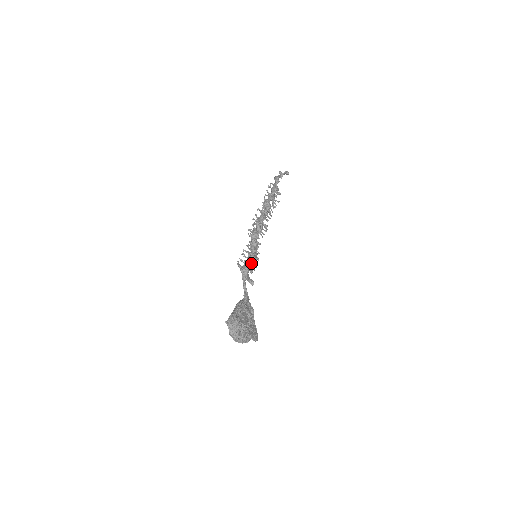
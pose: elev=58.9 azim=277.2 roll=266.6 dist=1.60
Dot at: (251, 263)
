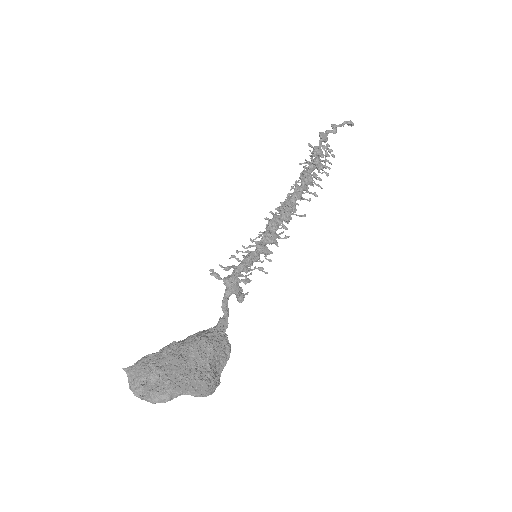
Dot at: (241, 268)
